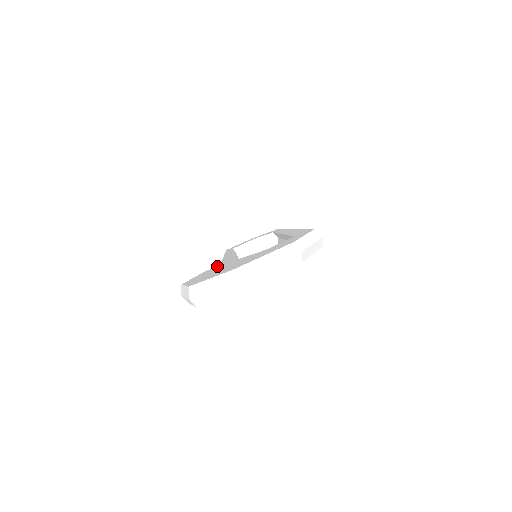
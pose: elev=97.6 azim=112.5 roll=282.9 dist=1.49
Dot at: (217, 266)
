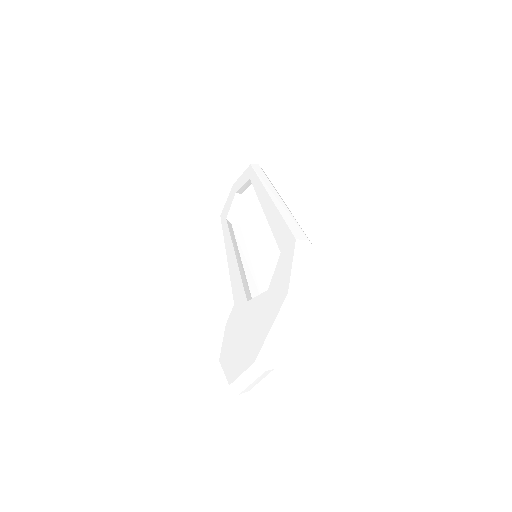
Dot at: (233, 312)
